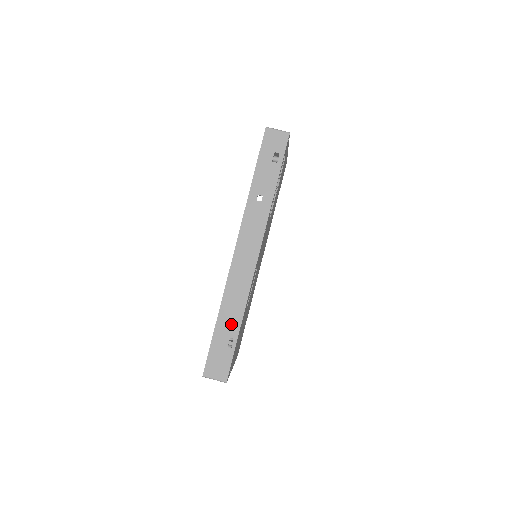
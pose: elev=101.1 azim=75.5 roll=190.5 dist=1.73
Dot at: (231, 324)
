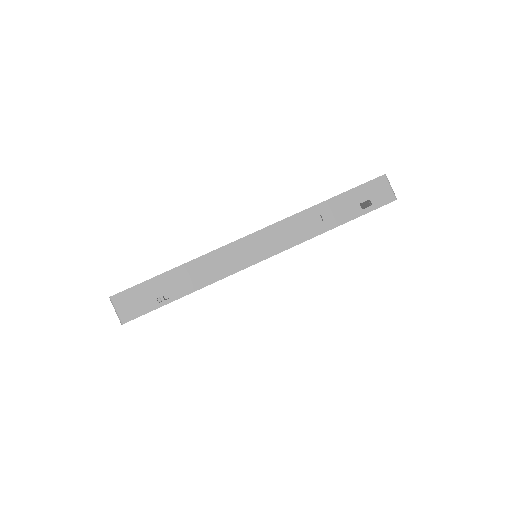
Dot at: (182, 284)
